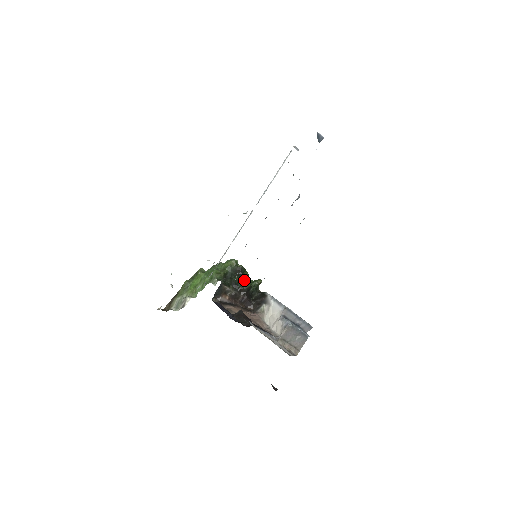
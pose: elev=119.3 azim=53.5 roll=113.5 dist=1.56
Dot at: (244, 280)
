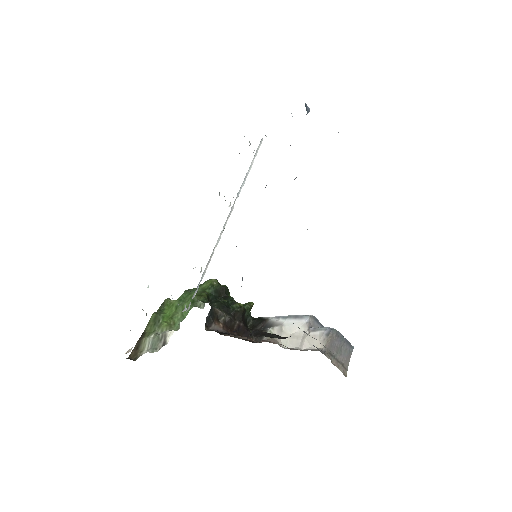
Dot at: (235, 301)
